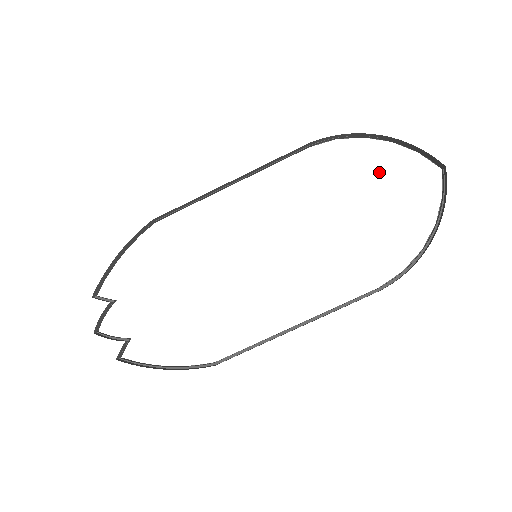
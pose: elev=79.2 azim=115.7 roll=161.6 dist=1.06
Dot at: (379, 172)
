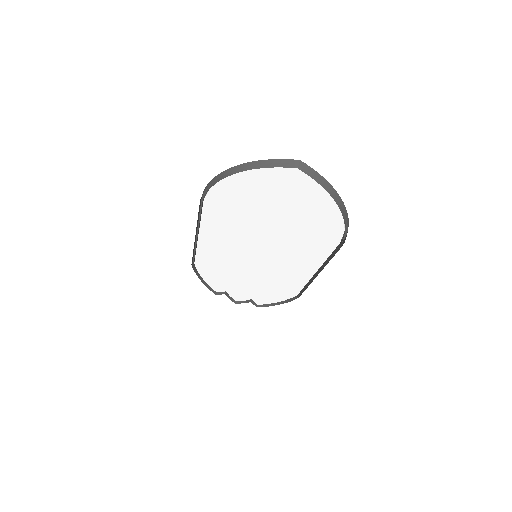
Dot at: (260, 191)
